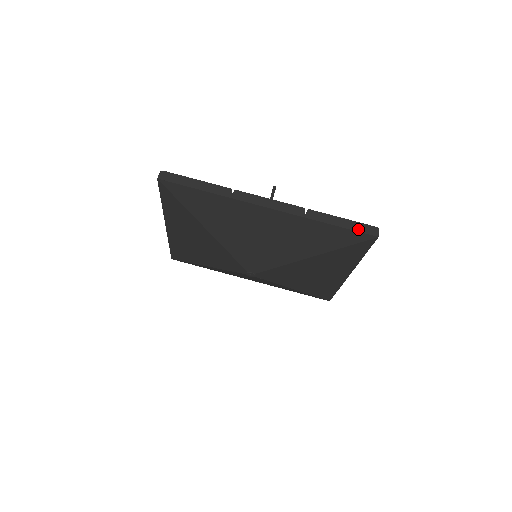
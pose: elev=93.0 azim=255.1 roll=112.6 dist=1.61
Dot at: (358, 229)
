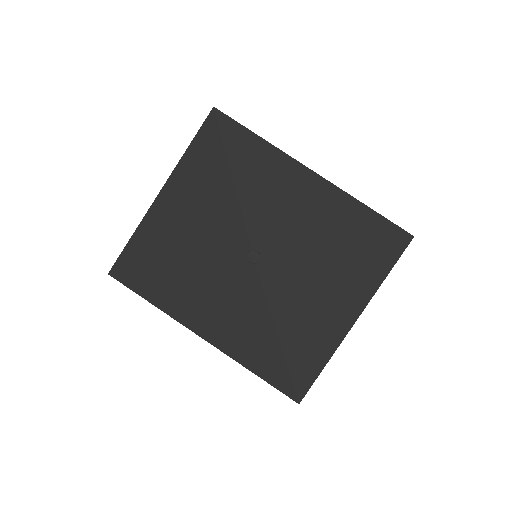
Dot at: (394, 224)
